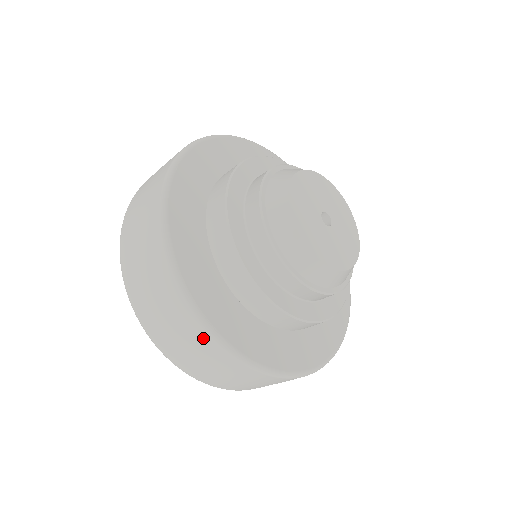
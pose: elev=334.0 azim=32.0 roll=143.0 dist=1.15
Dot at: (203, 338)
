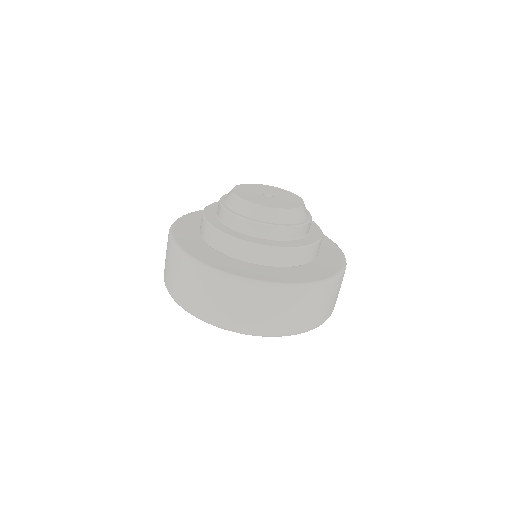
Dot at: (177, 257)
